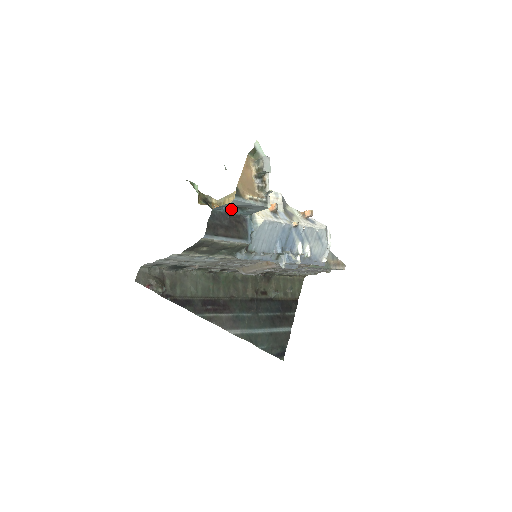
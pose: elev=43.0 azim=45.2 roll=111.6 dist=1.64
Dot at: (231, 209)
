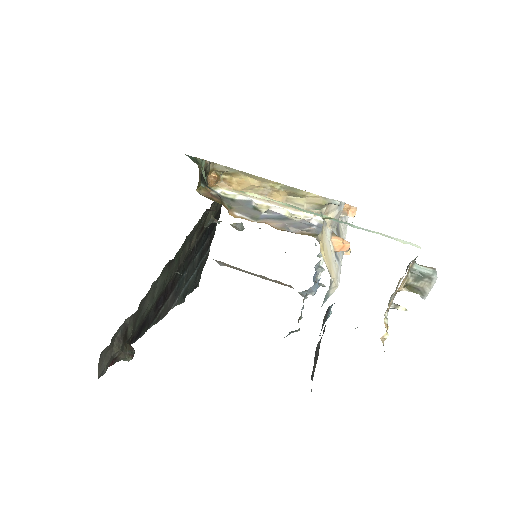
Dot at: occluded
